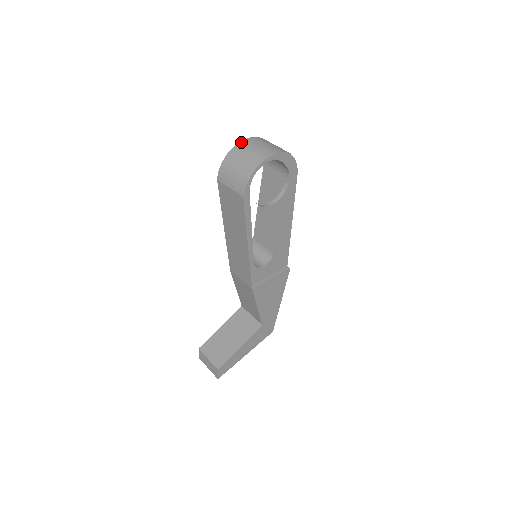
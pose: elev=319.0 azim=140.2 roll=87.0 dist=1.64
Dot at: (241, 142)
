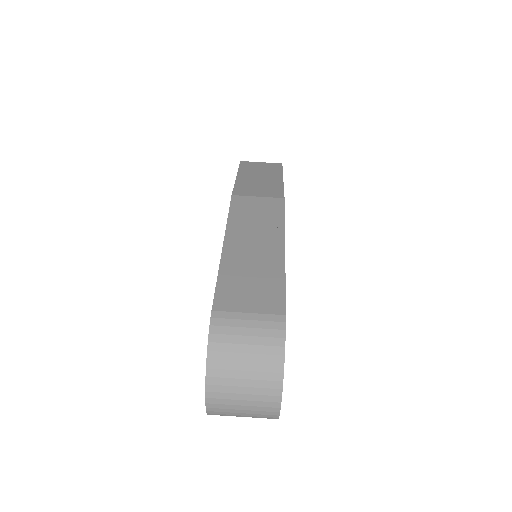
Dot at: (209, 412)
